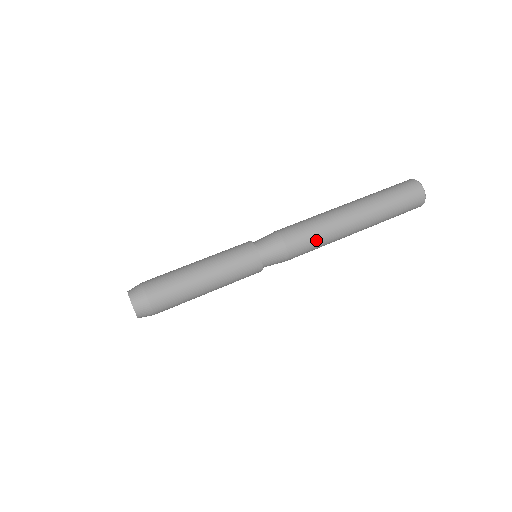
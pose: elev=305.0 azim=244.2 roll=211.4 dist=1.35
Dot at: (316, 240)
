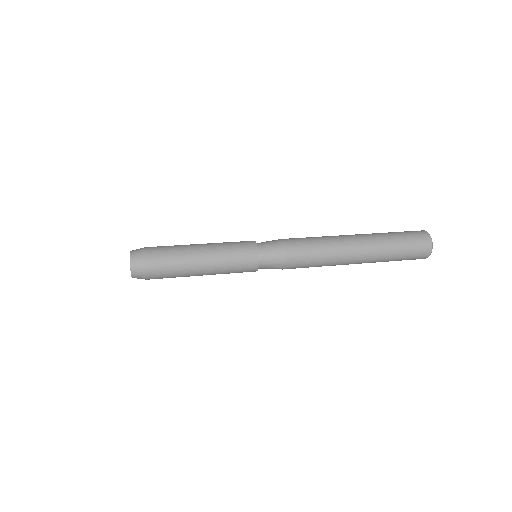
Dot at: (315, 261)
